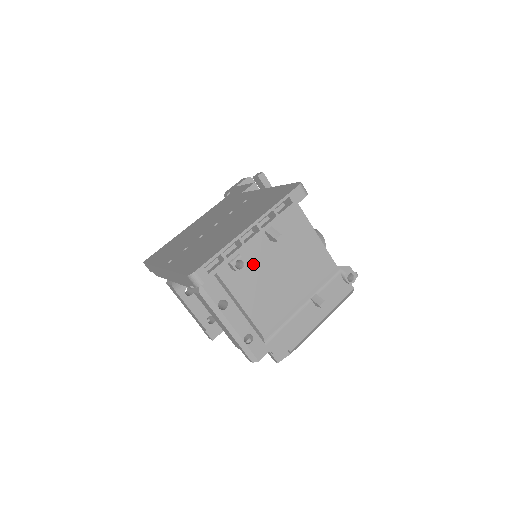
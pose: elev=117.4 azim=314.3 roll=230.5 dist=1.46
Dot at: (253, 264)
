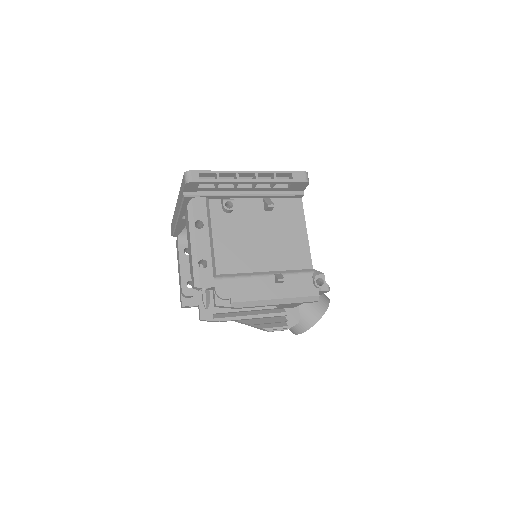
Dot at: (241, 217)
